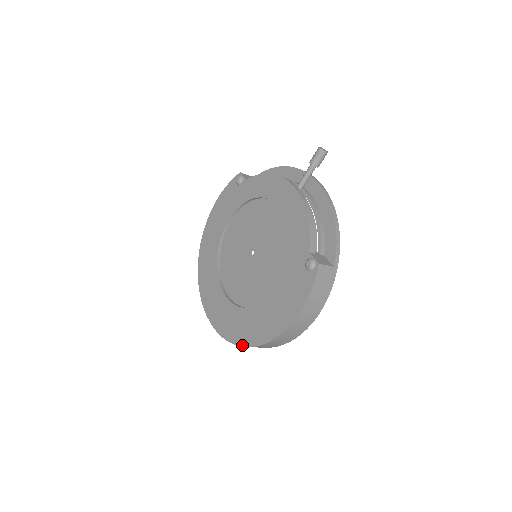
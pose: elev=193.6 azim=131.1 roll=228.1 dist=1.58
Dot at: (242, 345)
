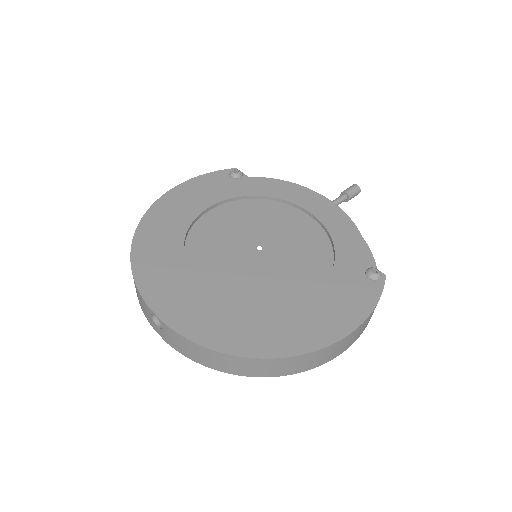
Dot at: (247, 355)
